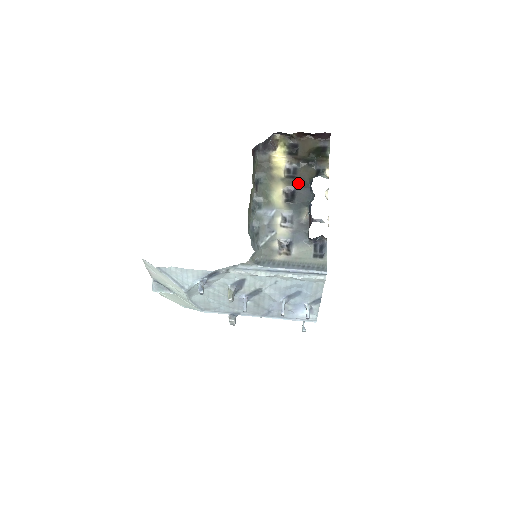
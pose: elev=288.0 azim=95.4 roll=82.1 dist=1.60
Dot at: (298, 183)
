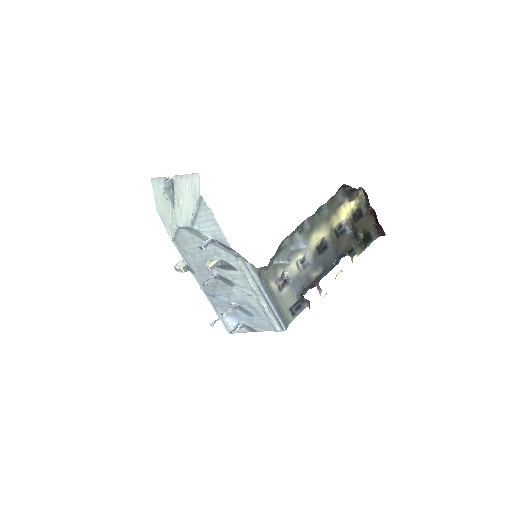
Dot at: (336, 244)
